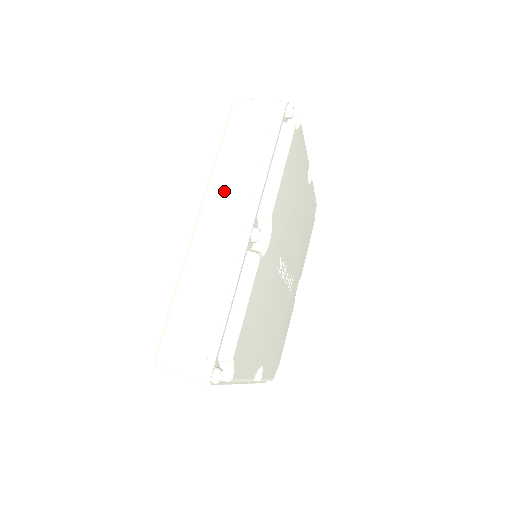
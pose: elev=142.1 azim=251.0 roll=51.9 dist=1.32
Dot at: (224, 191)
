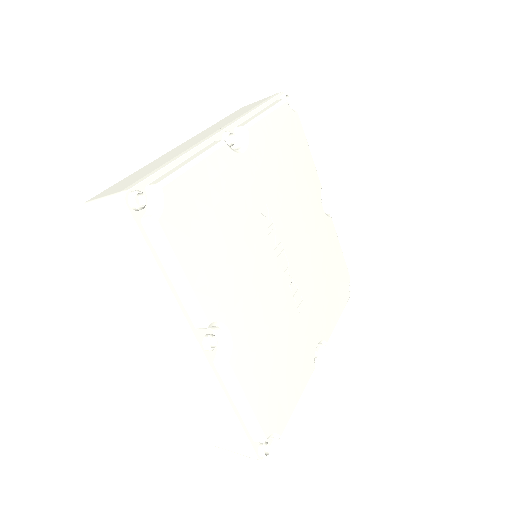
Dot at: (212, 128)
